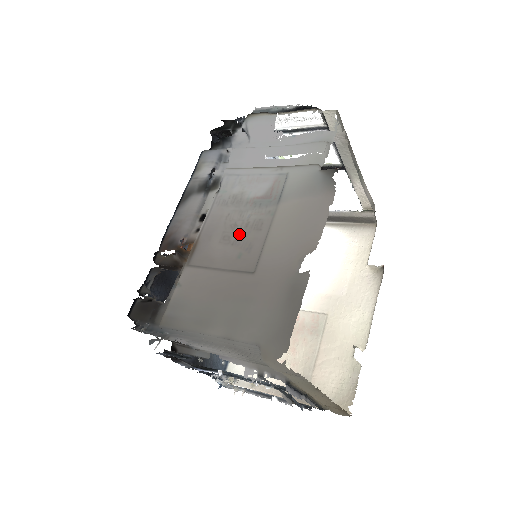
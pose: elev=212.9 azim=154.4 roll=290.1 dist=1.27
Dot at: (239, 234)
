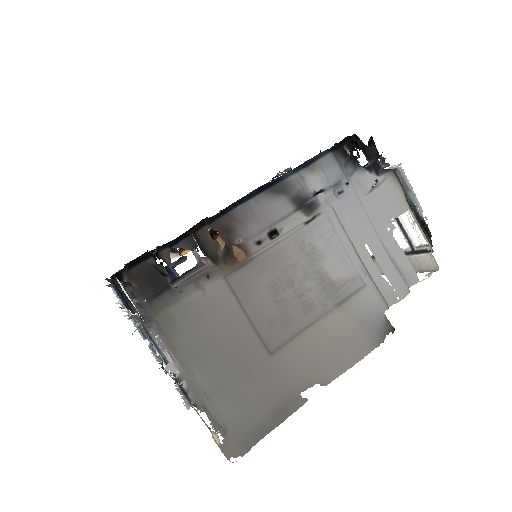
Dot at: (288, 298)
